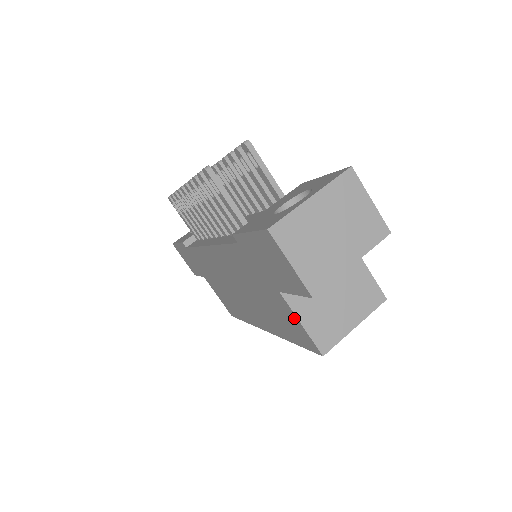
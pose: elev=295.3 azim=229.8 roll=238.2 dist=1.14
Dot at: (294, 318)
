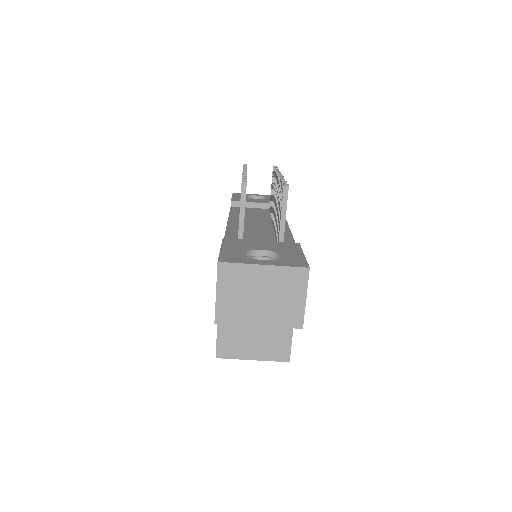
Dot at: occluded
